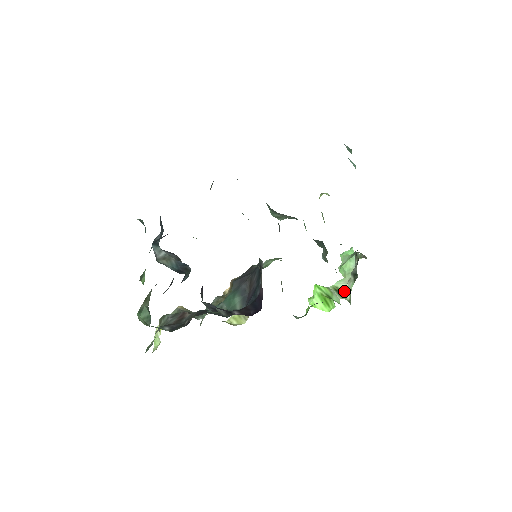
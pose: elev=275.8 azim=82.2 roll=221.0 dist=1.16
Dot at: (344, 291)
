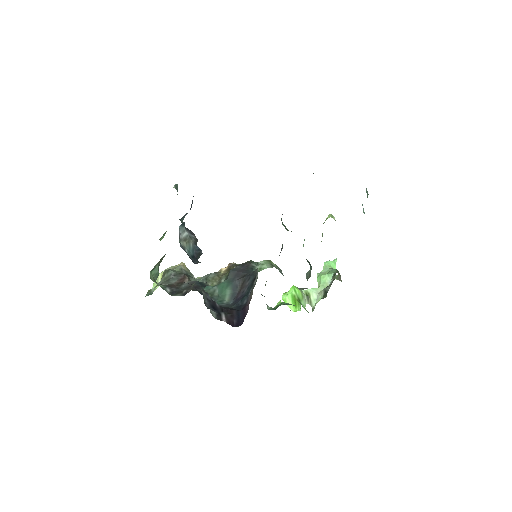
Dot at: (313, 299)
